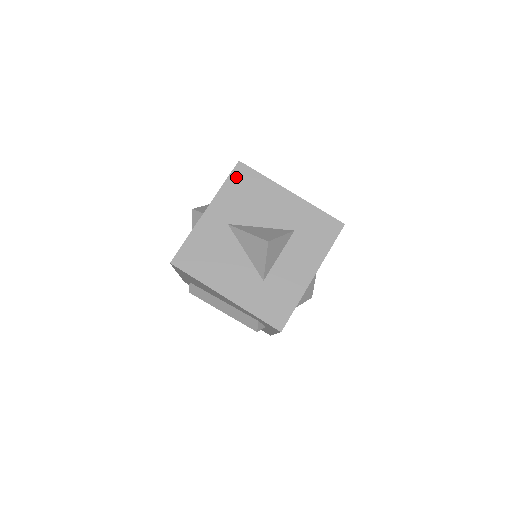
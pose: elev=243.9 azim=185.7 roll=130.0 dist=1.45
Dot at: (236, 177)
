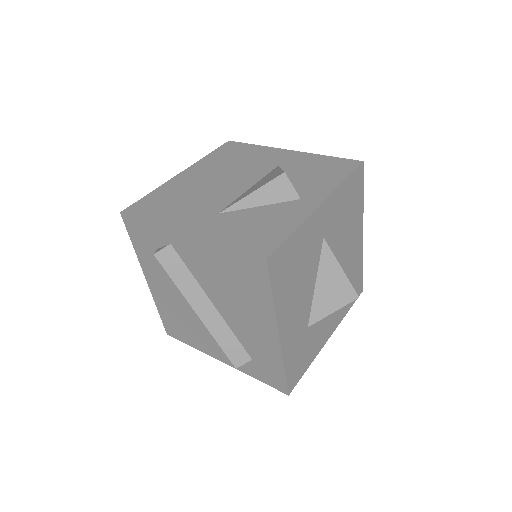
Dot at: (354, 180)
